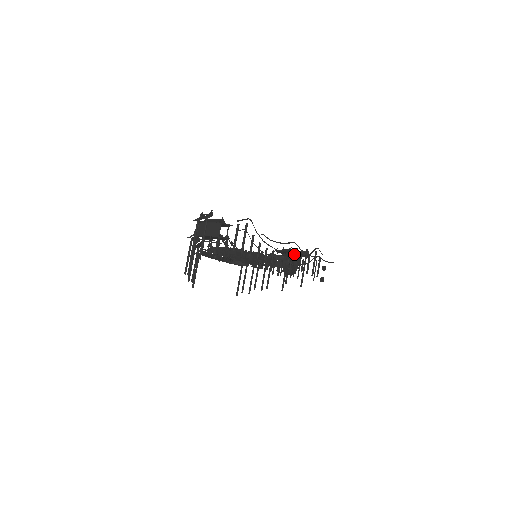
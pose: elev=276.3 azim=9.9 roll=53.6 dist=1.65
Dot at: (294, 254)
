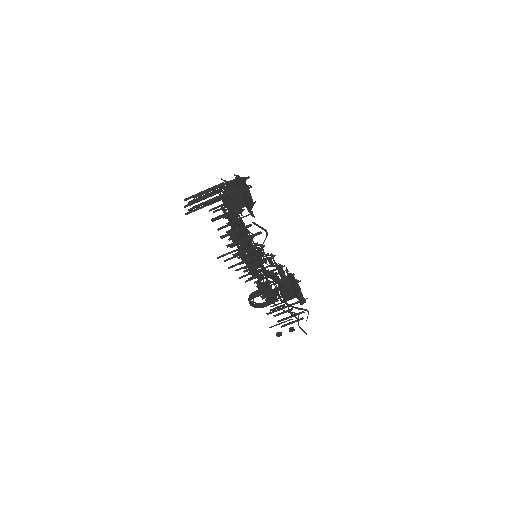
Dot at: (275, 296)
